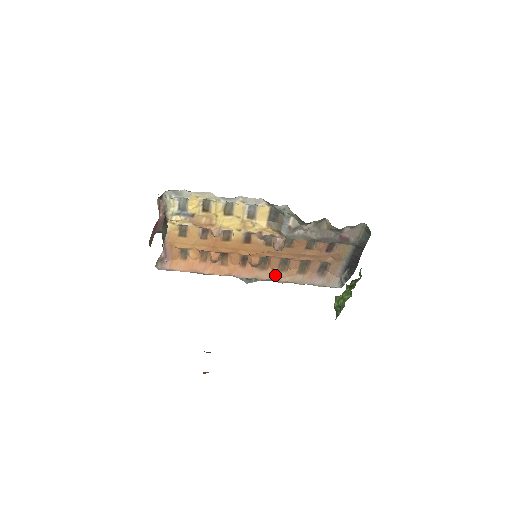
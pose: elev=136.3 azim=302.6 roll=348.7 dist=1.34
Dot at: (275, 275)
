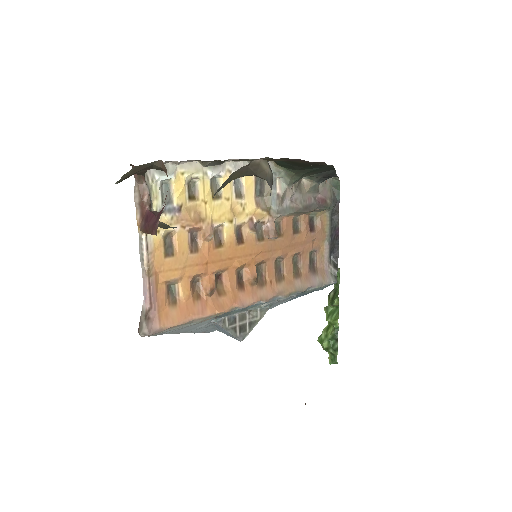
Dot at: (276, 289)
